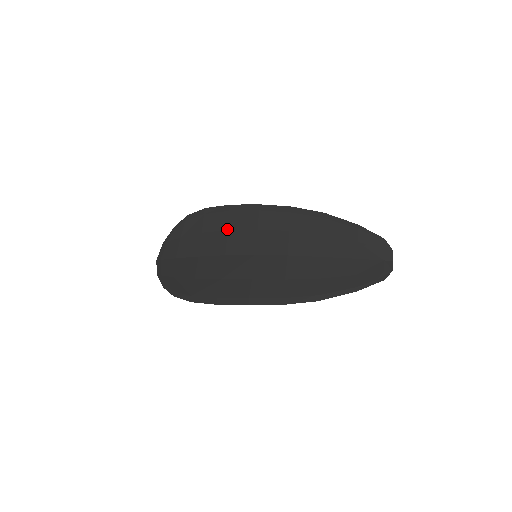
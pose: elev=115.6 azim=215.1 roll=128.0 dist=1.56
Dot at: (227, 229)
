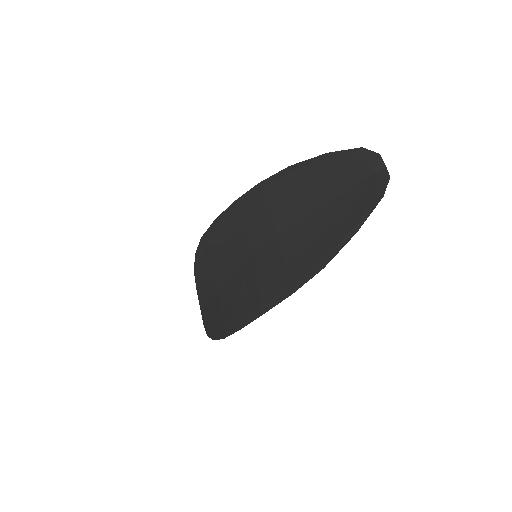
Dot at: (223, 246)
